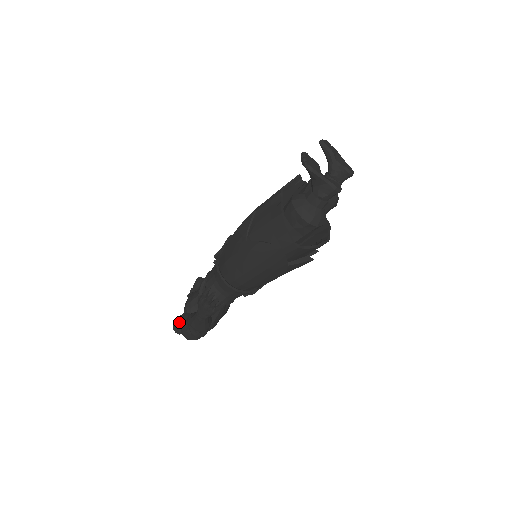
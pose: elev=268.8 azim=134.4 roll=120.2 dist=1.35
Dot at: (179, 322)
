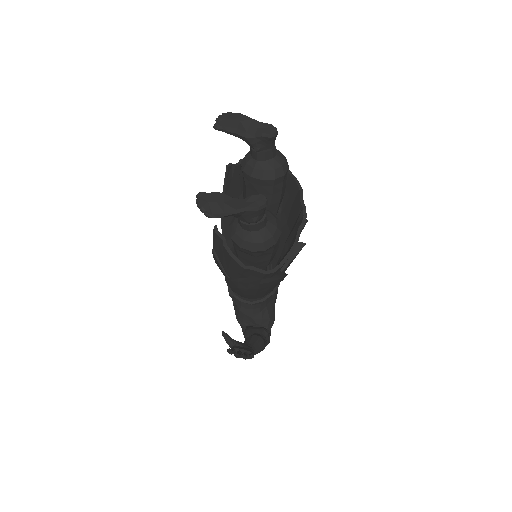
Dot at: occluded
